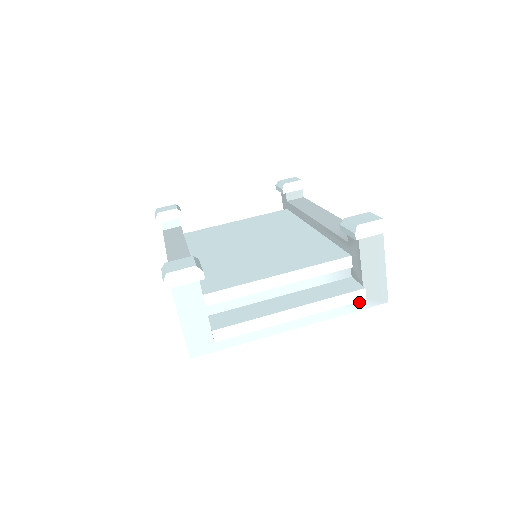
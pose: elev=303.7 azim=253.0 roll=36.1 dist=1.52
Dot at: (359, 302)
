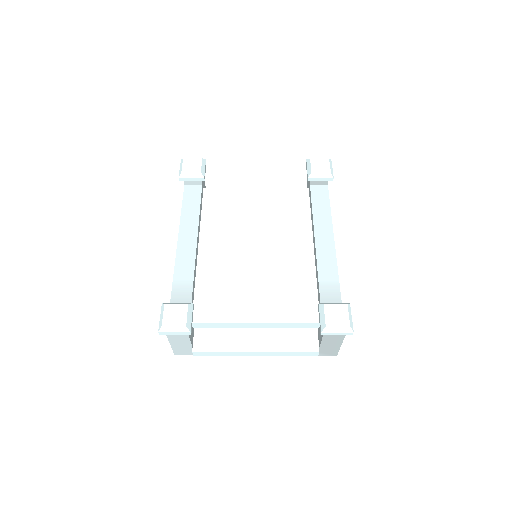
Dot at: occluded
